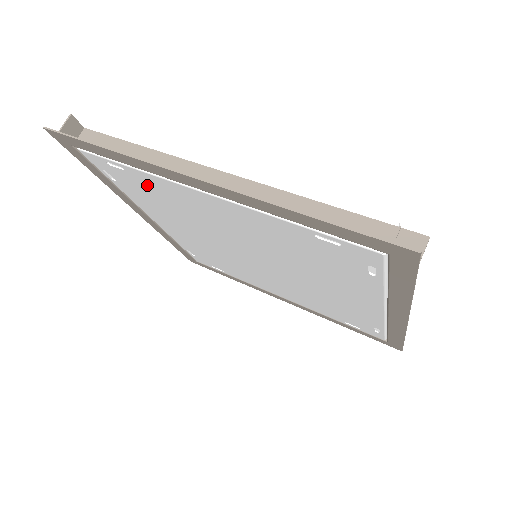
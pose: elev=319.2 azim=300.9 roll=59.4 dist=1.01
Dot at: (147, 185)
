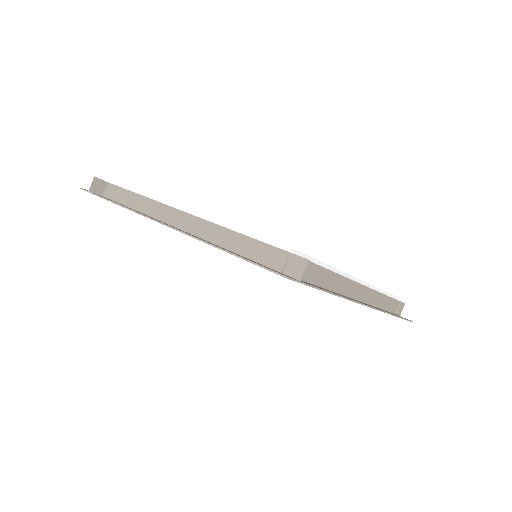
Dot at: occluded
